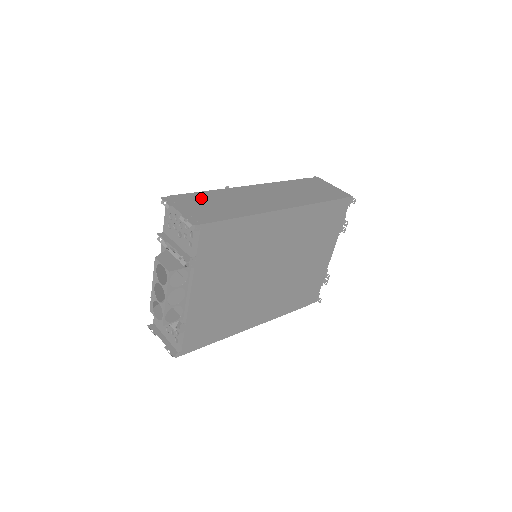
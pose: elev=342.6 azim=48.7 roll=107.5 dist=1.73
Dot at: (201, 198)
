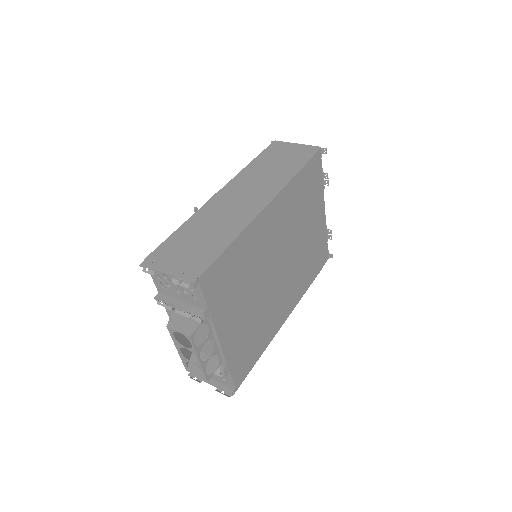
Dot at: (179, 241)
